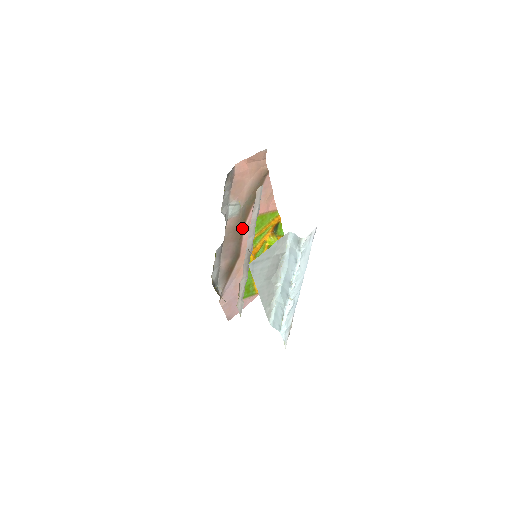
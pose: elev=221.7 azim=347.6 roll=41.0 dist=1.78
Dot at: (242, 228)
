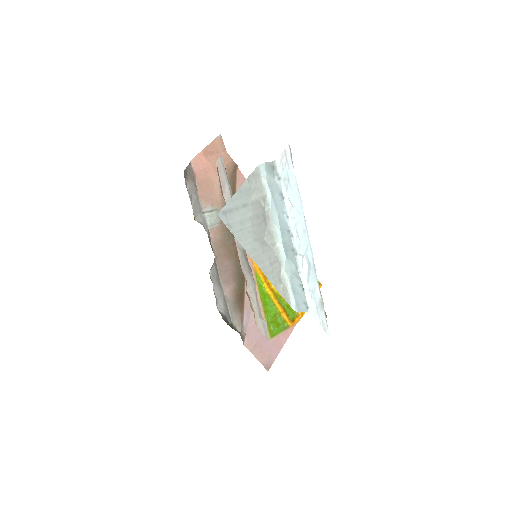
Dot at: (233, 240)
